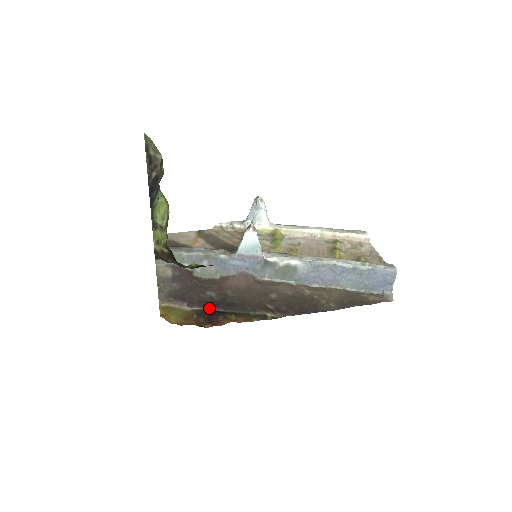
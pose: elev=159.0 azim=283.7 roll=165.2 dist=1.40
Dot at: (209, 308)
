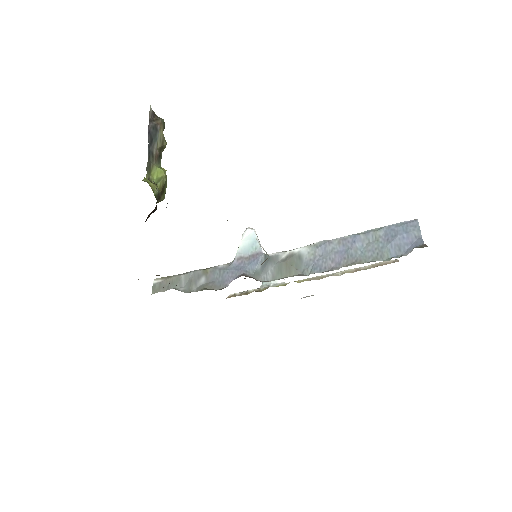
Dot at: occluded
